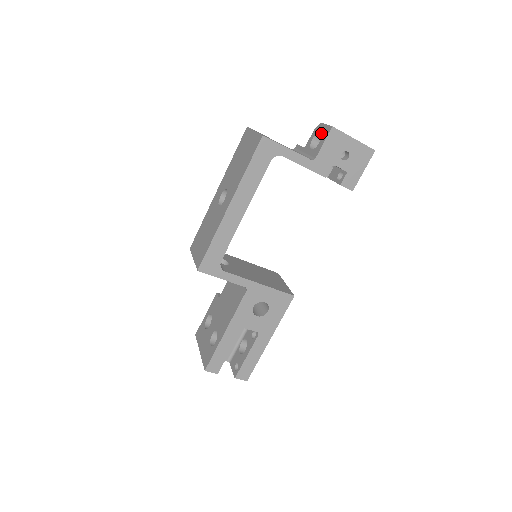
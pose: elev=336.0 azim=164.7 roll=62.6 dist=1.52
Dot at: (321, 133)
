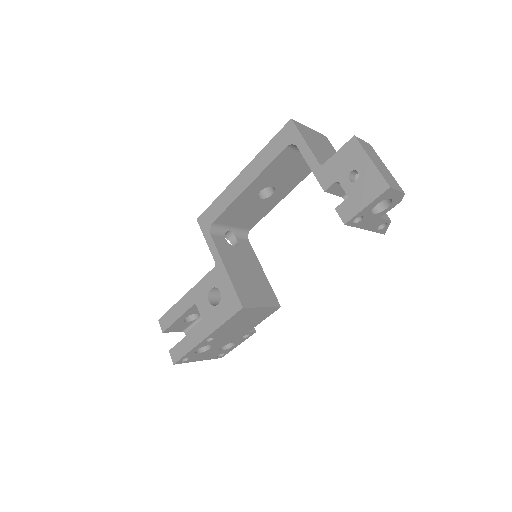
Dot at: occluded
